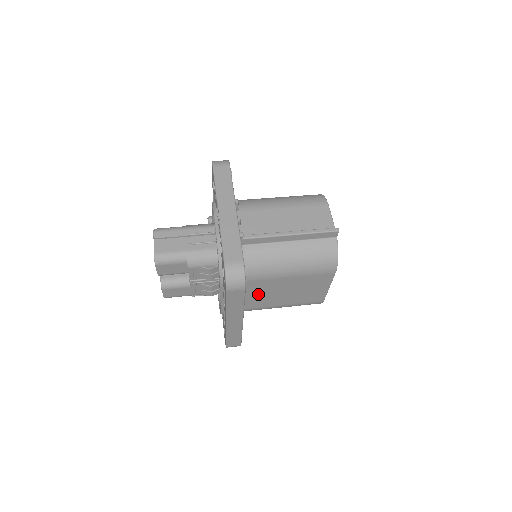
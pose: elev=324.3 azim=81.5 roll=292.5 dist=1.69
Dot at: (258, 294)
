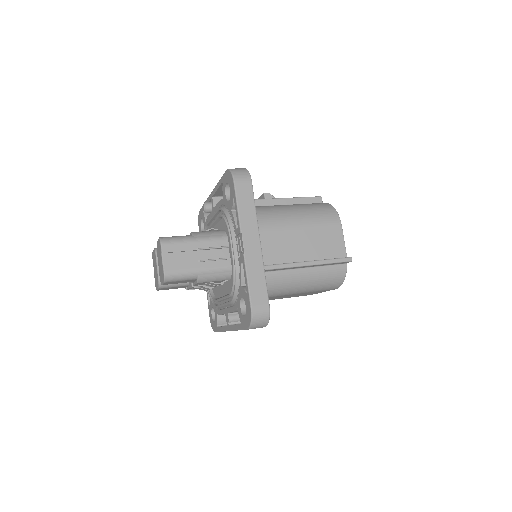
Dot at: occluded
